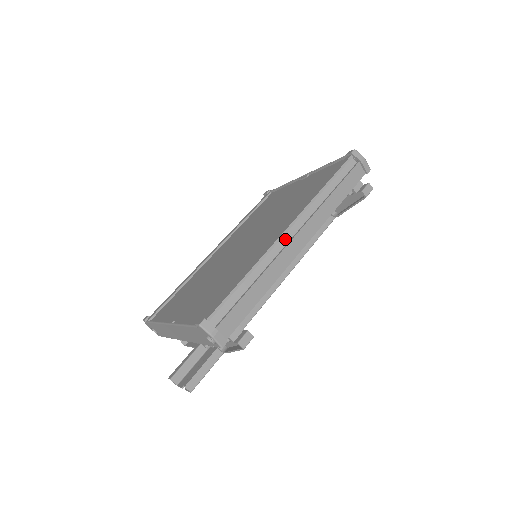
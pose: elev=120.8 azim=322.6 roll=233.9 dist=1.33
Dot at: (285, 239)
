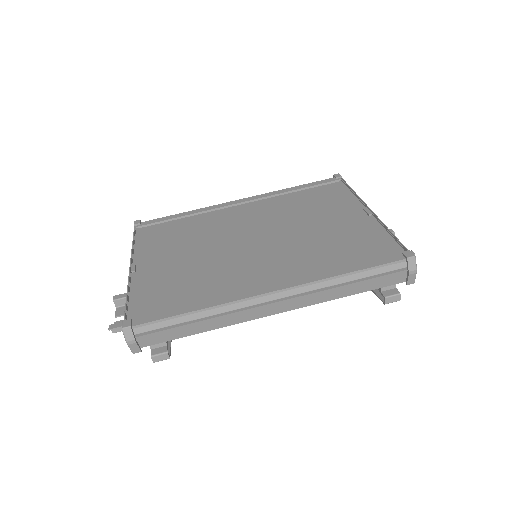
Dot at: (264, 298)
